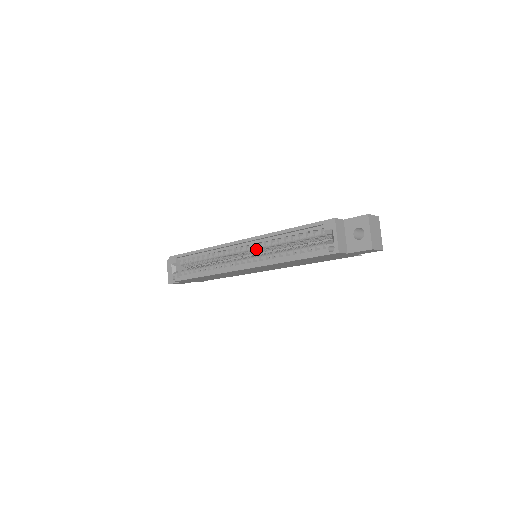
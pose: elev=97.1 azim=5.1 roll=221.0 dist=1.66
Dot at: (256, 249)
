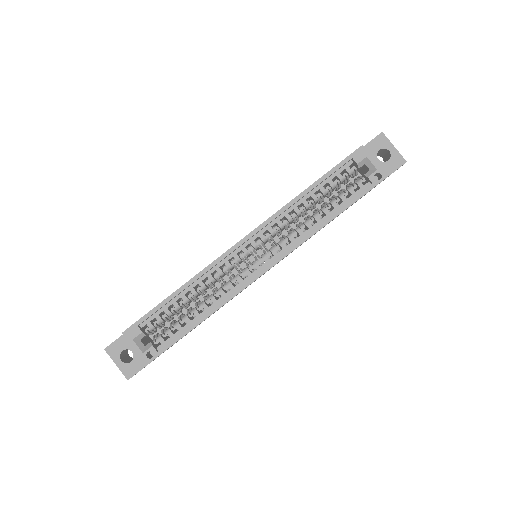
Dot at: (270, 237)
